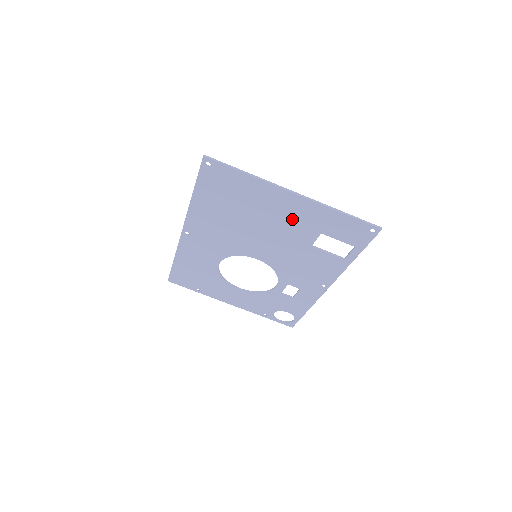
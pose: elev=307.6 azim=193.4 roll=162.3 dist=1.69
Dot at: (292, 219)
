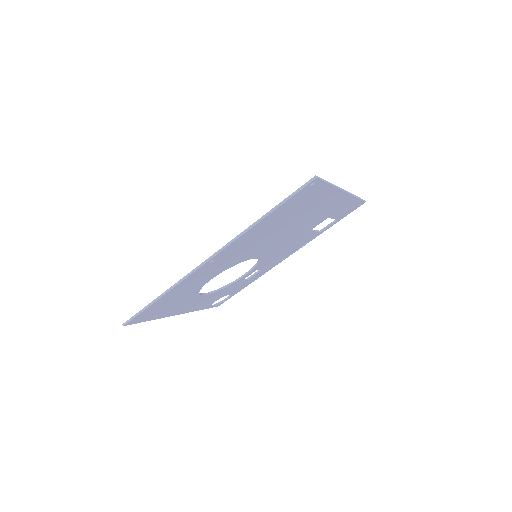
Dot at: (321, 213)
